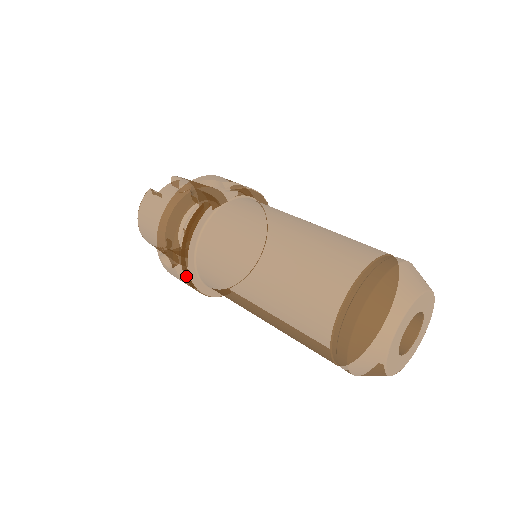
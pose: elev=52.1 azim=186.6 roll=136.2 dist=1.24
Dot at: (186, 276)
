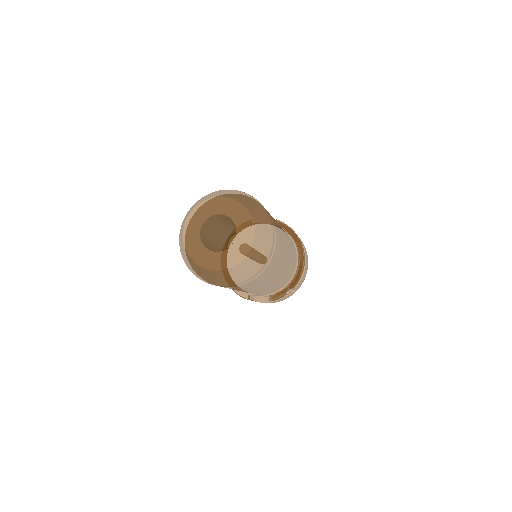
Dot at: occluded
